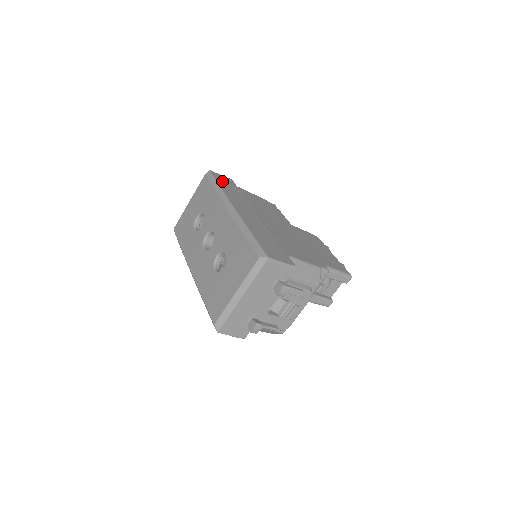
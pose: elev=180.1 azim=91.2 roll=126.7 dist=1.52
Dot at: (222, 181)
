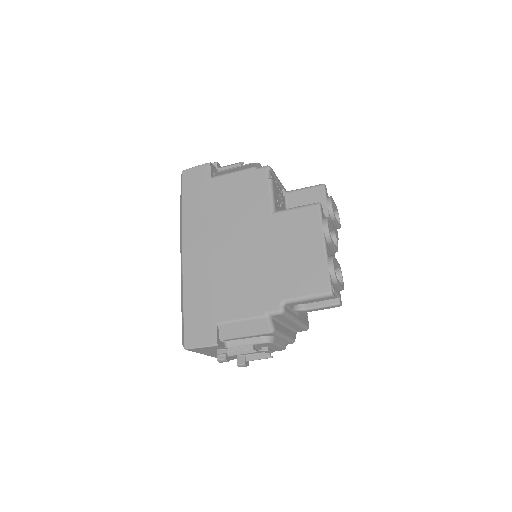
Dot at: (190, 188)
